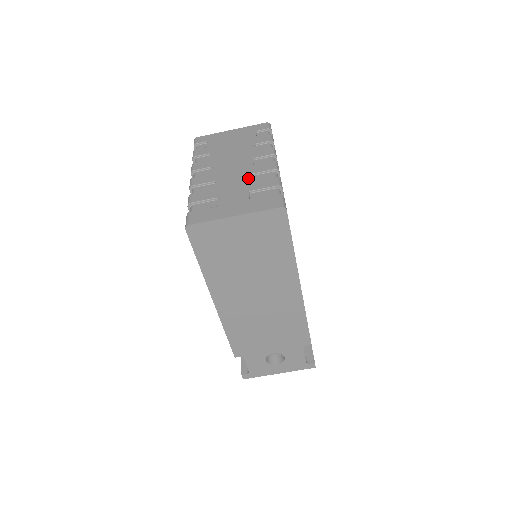
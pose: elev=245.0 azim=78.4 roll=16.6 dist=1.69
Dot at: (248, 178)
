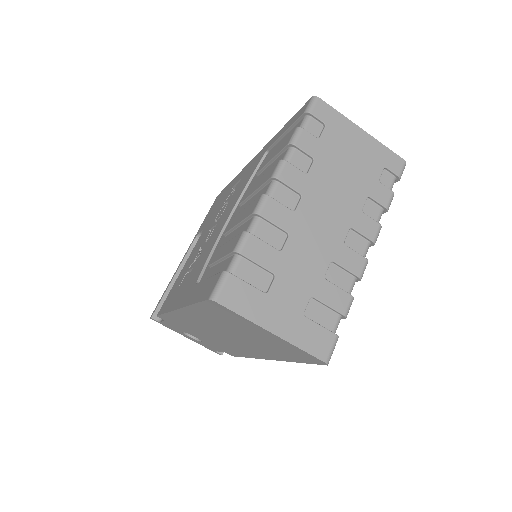
Dot at: (325, 267)
